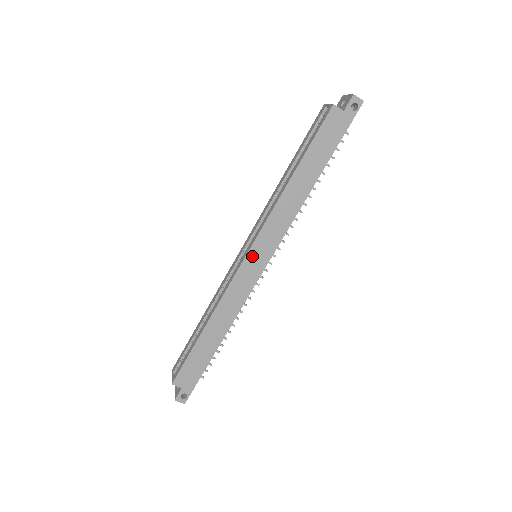
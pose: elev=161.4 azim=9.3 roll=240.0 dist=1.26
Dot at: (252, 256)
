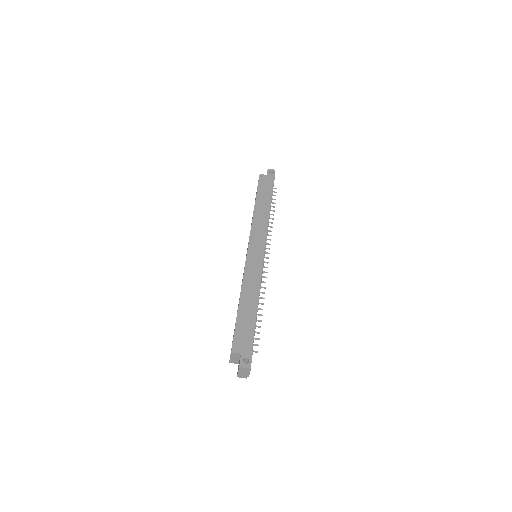
Dot at: (252, 248)
